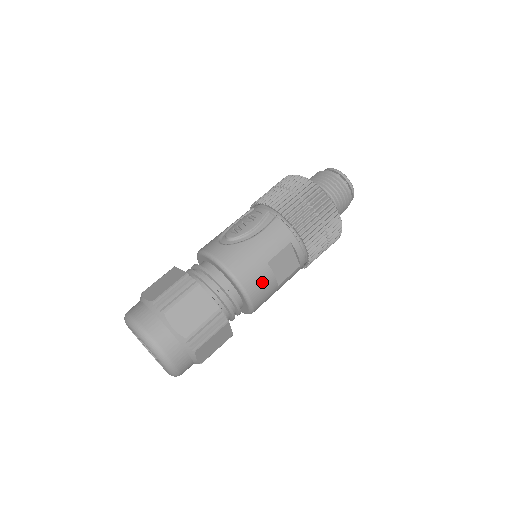
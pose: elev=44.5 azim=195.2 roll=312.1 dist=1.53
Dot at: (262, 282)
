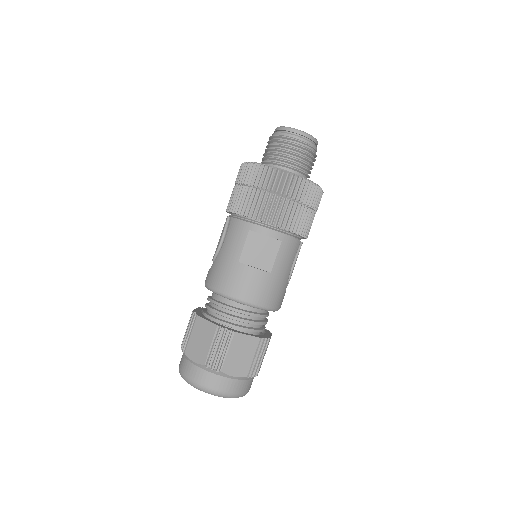
Dot at: (245, 281)
